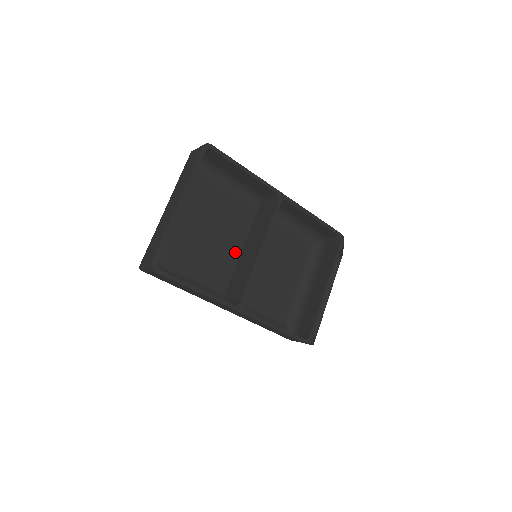
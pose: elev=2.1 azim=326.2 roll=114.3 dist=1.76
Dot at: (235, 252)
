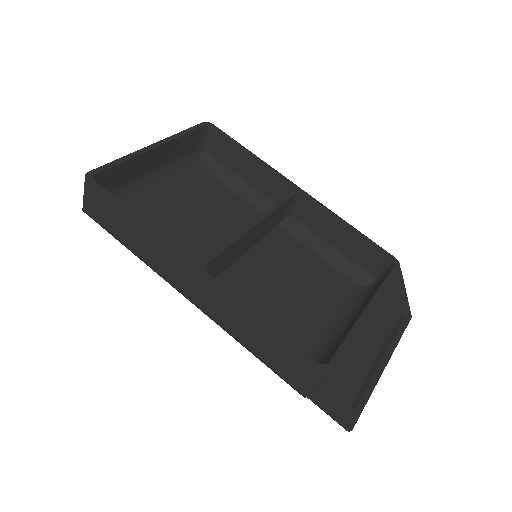
Dot at: occluded
